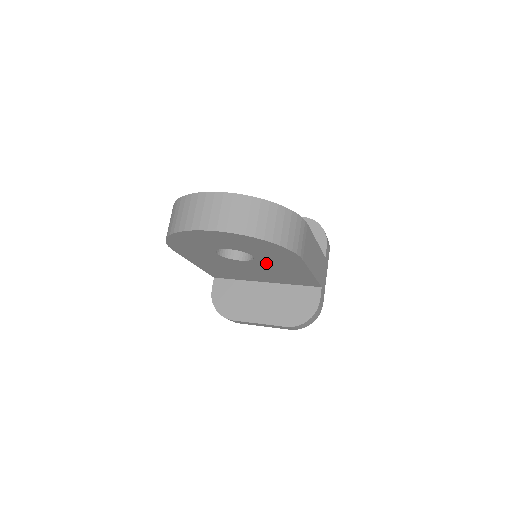
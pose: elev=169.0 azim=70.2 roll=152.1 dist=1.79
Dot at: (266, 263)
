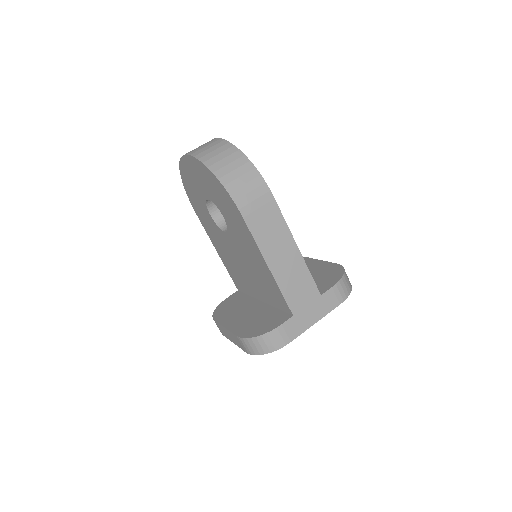
Dot at: (236, 236)
